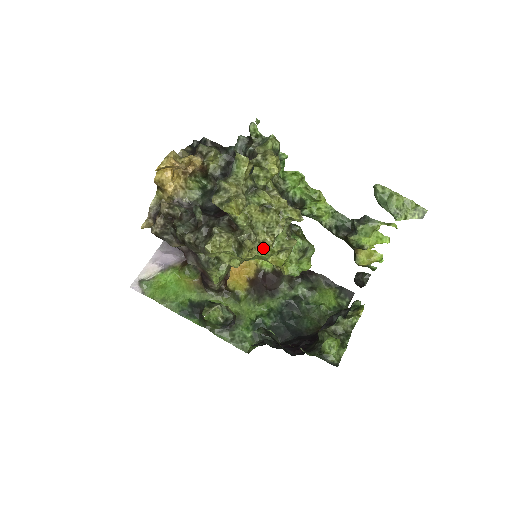
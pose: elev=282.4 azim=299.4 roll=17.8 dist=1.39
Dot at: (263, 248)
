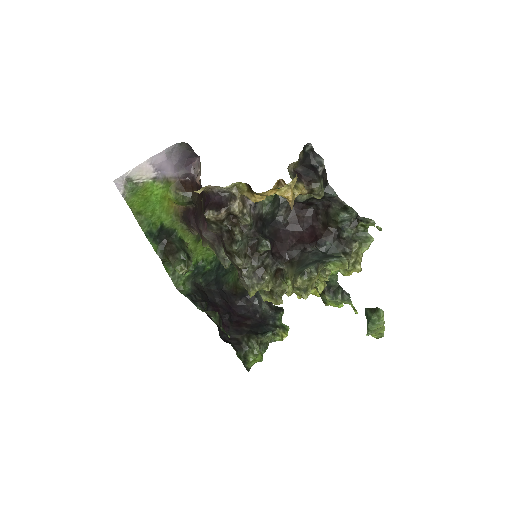
Dot at: occluded
